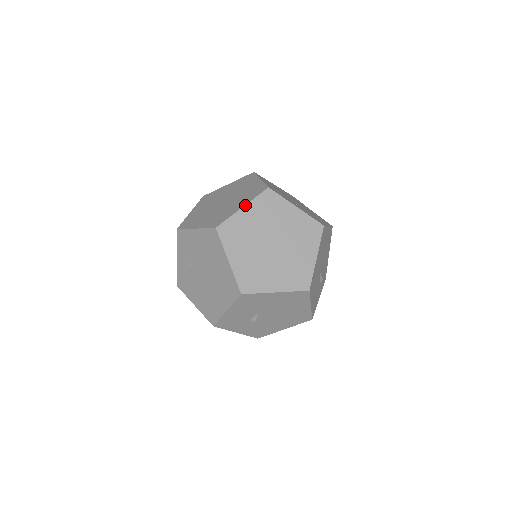
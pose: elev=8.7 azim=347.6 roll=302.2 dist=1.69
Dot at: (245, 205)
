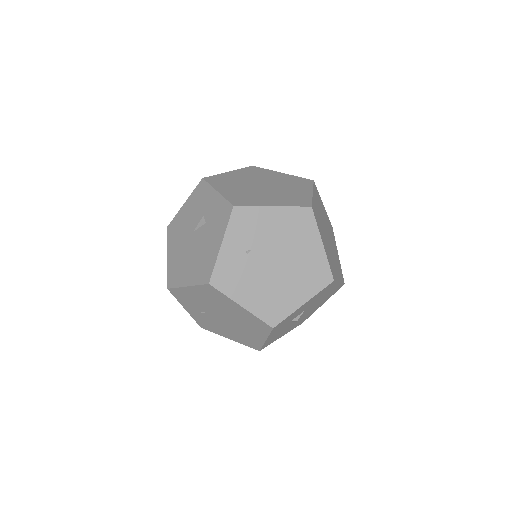
Dot at: (313, 191)
